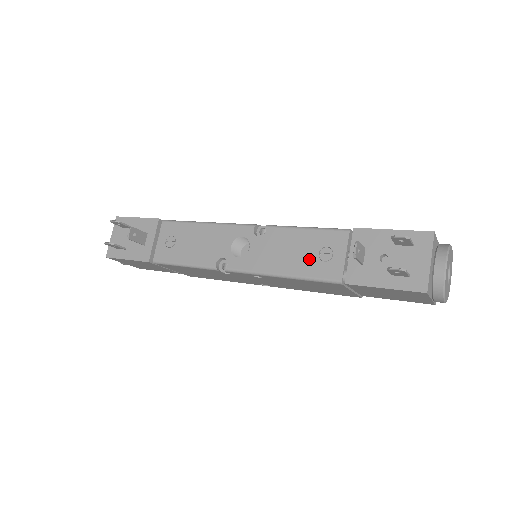
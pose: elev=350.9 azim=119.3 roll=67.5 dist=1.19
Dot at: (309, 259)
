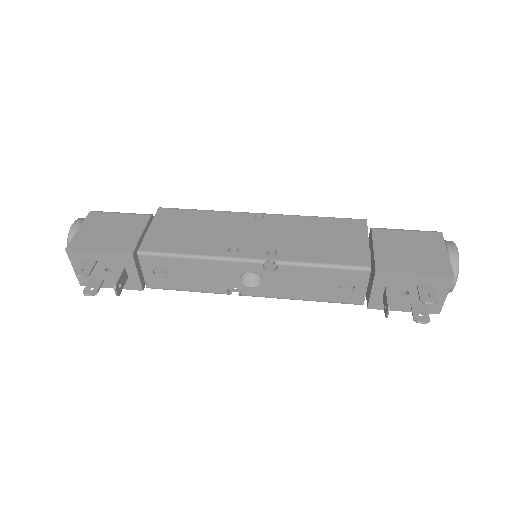
Dot at: (330, 290)
